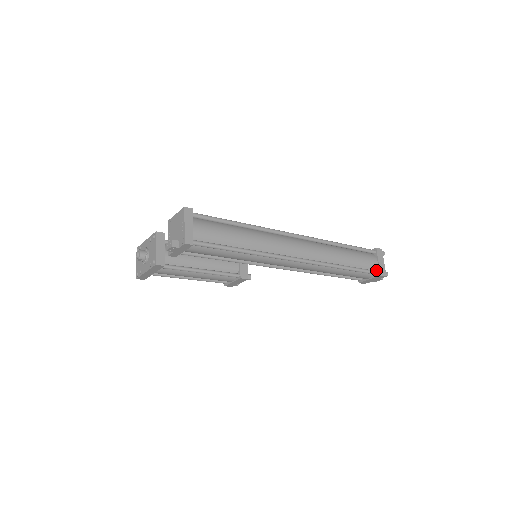
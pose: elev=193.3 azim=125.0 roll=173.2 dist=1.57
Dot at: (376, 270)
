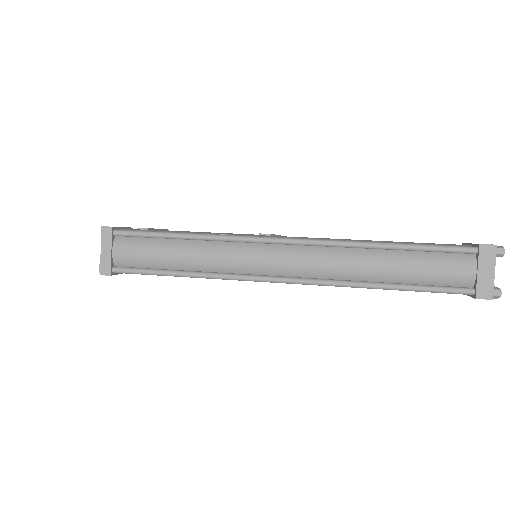
Dot at: (472, 285)
